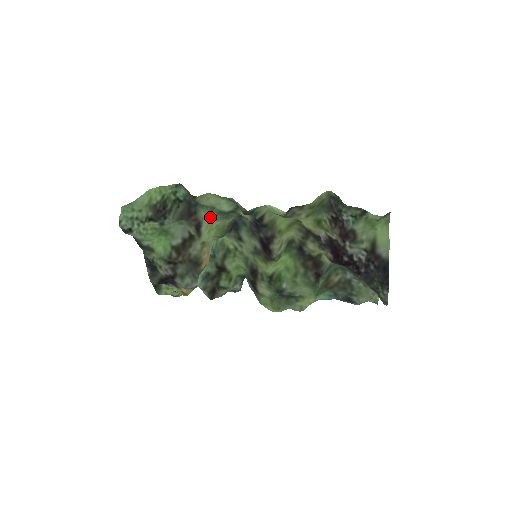
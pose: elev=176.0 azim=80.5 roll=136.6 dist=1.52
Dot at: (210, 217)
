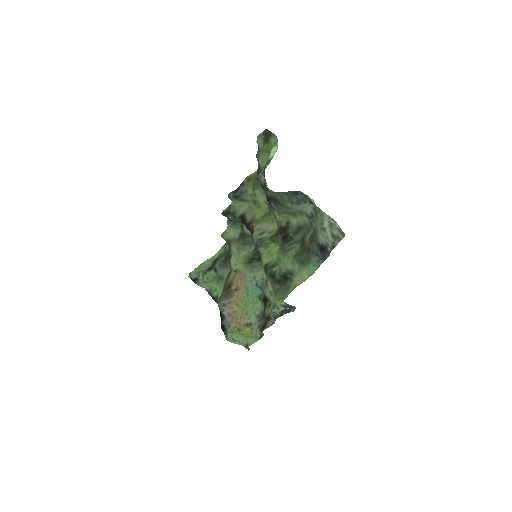
Dot at: (235, 248)
